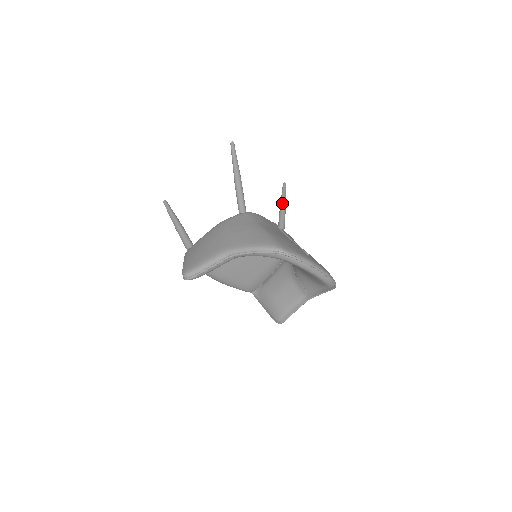
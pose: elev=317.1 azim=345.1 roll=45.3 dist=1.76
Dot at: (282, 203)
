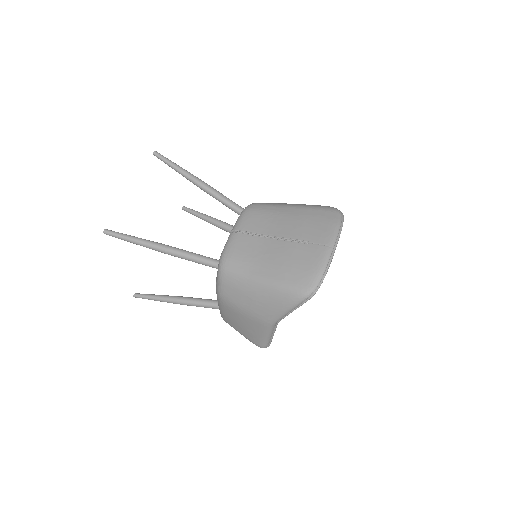
Dot at: (188, 179)
